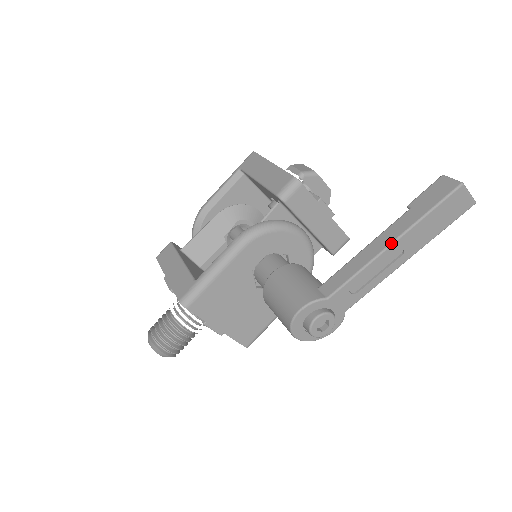
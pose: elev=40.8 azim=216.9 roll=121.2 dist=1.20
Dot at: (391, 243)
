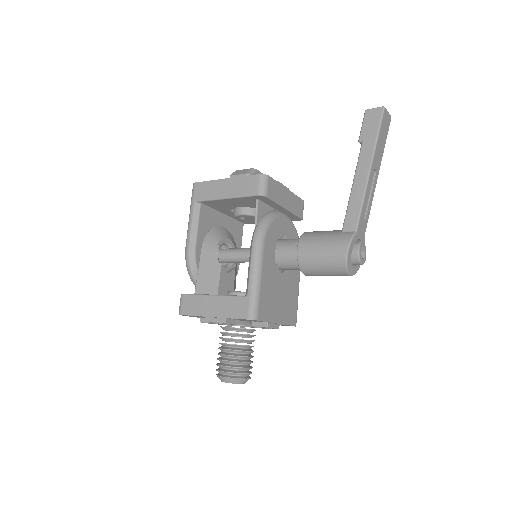
Dot at: (370, 169)
